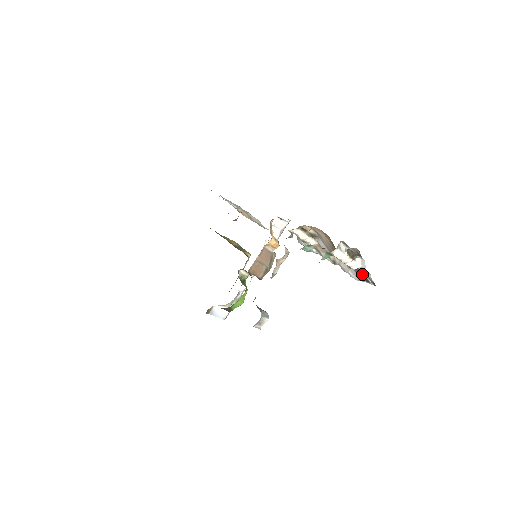
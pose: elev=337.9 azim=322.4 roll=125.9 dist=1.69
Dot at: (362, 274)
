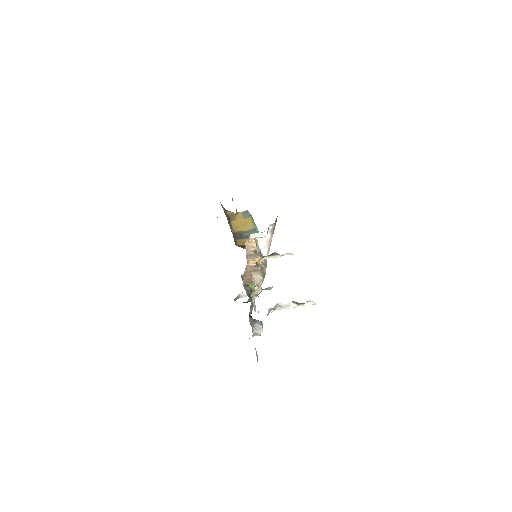
Dot at: occluded
